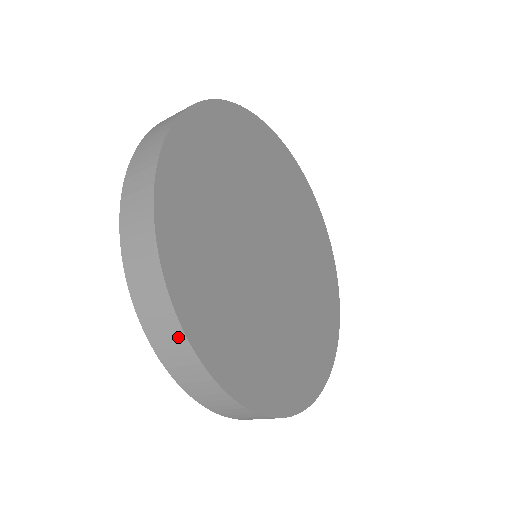
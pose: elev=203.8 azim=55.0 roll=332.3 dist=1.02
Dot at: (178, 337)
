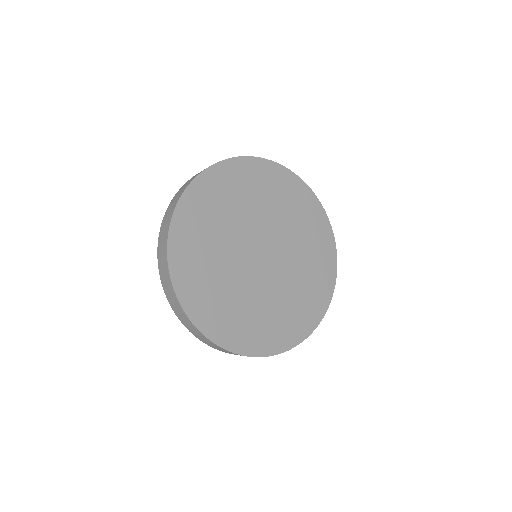
Dot at: (165, 249)
